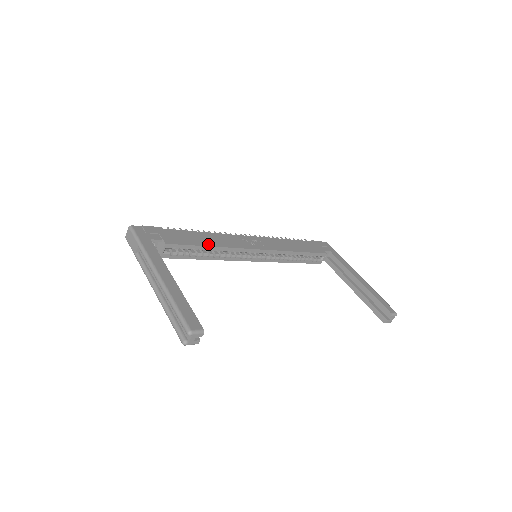
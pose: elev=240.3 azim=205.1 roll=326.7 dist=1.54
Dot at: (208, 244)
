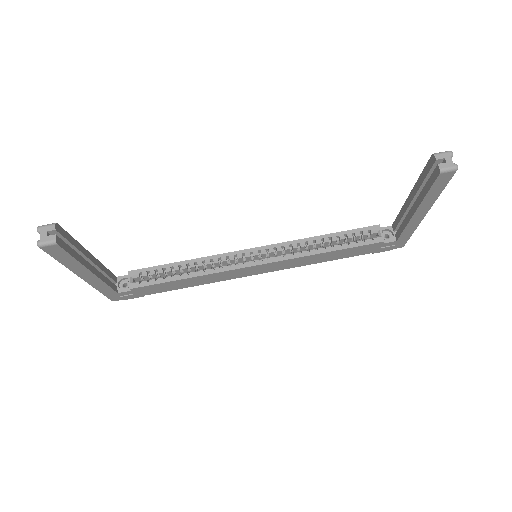
Dot at: (183, 262)
